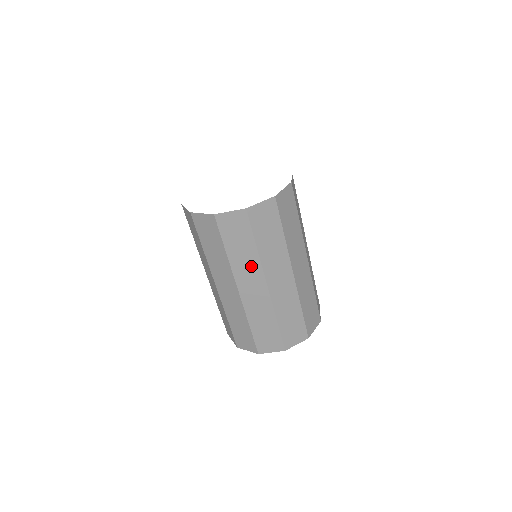
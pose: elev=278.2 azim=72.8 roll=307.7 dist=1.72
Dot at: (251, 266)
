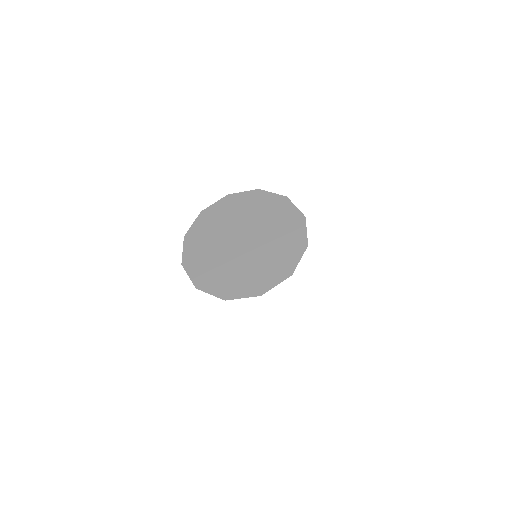
Dot at: occluded
